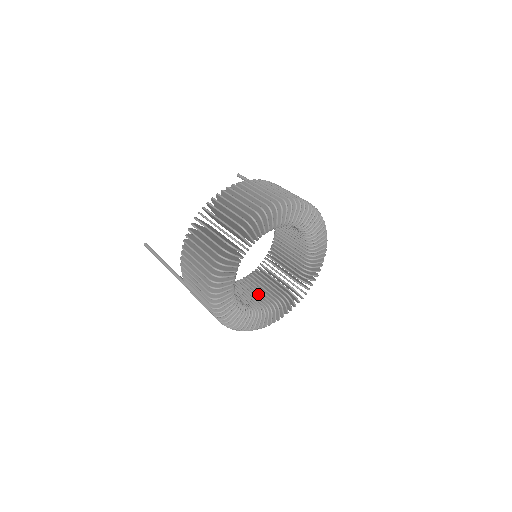
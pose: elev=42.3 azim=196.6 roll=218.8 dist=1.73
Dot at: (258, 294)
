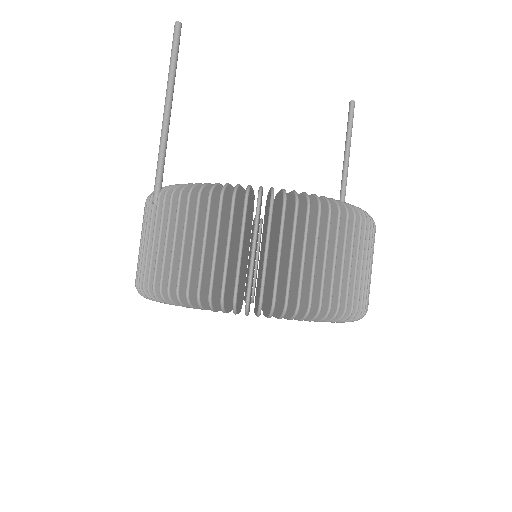
Dot at: occluded
